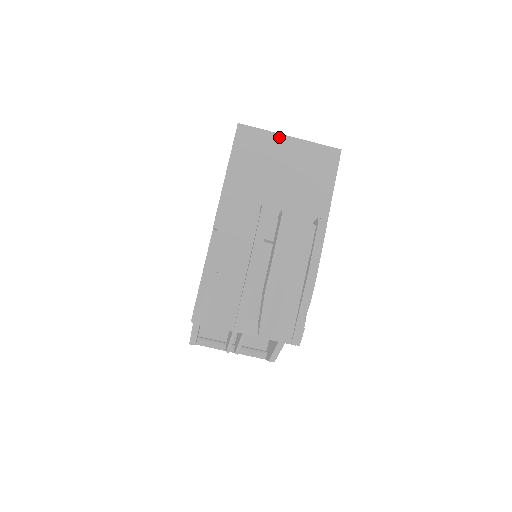
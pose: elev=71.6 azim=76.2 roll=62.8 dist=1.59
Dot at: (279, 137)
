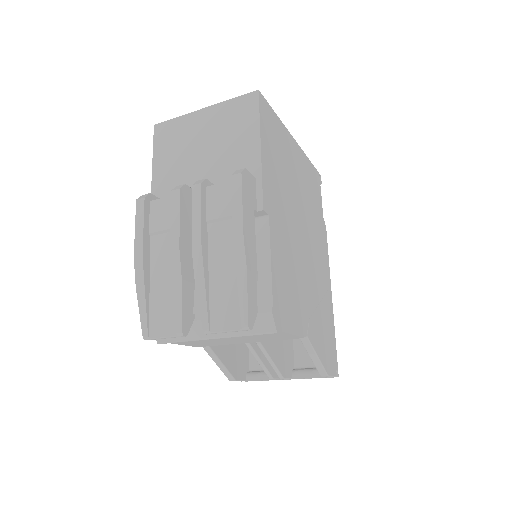
Dot at: (193, 115)
